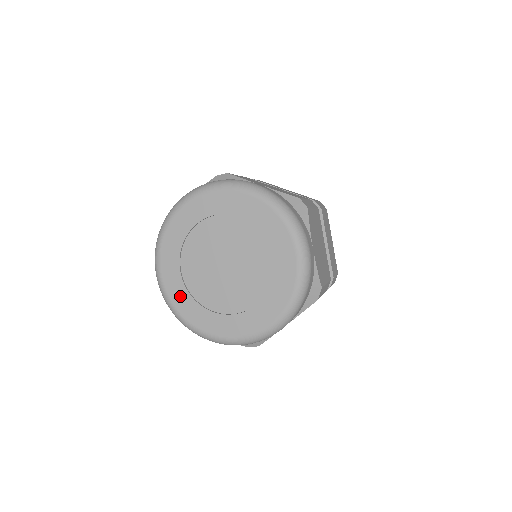
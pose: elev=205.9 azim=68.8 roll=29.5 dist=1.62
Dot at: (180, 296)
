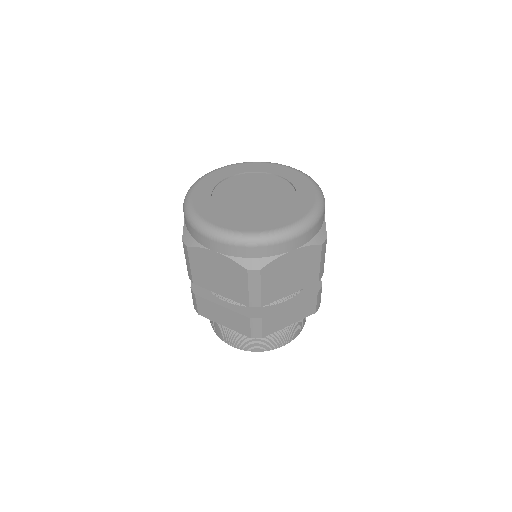
Dot at: (205, 206)
